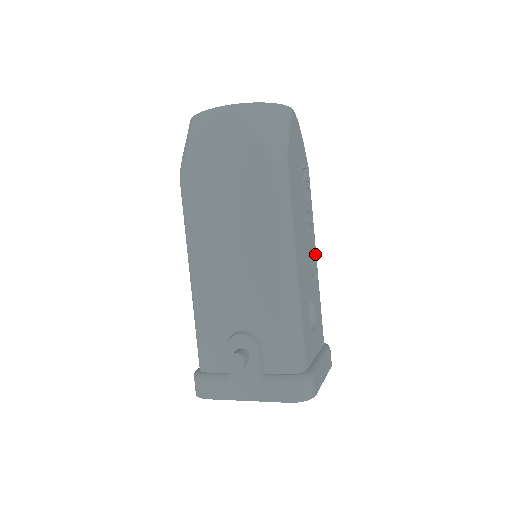
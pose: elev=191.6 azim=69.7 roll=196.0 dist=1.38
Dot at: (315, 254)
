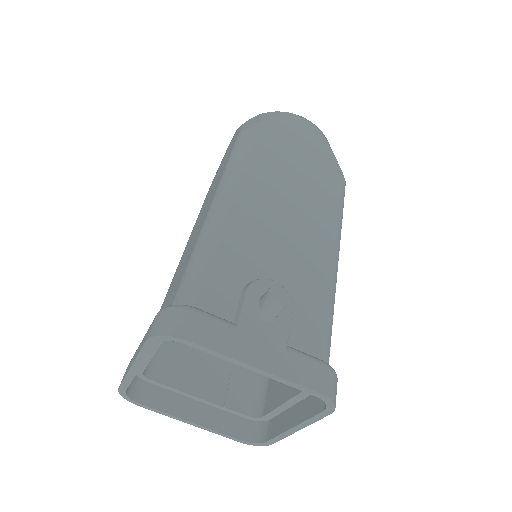
Dot at: occluded
